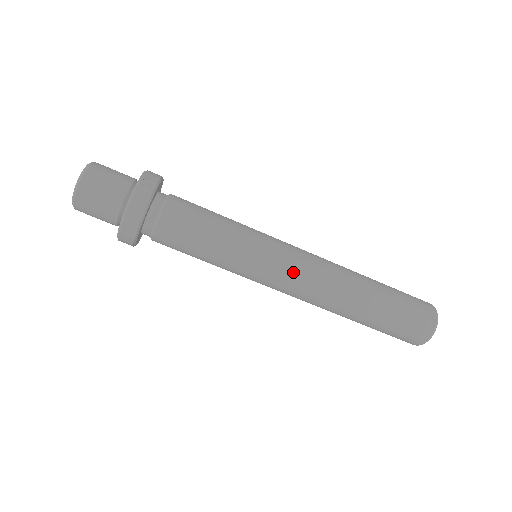
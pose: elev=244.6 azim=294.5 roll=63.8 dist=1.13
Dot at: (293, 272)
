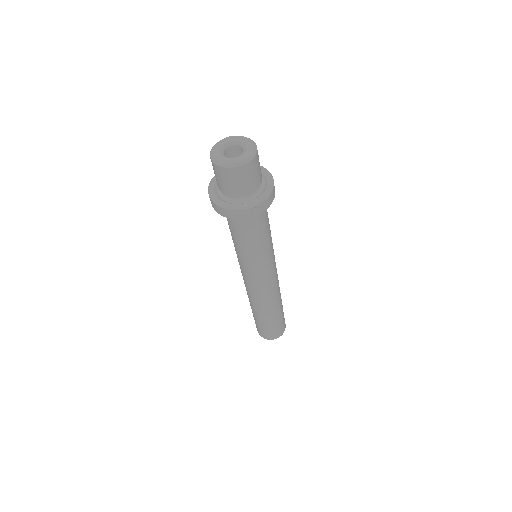
Dot at: (254, 286)
